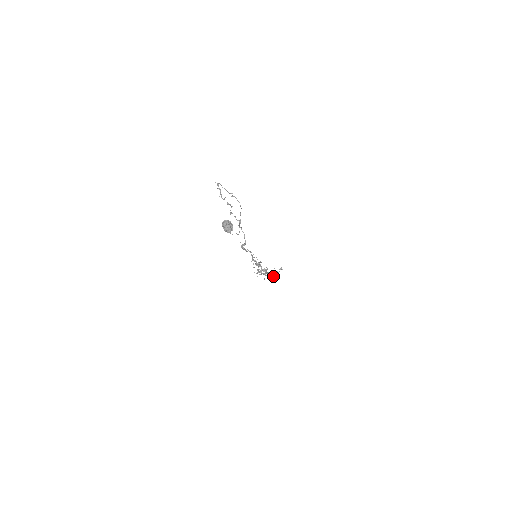
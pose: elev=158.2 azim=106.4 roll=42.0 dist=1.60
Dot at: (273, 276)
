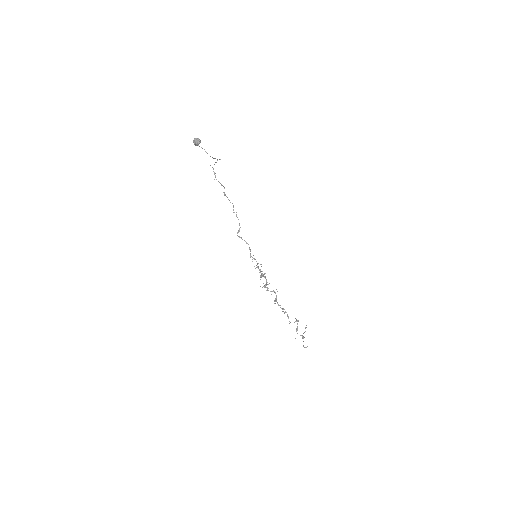
Dot at: (296, 330)
